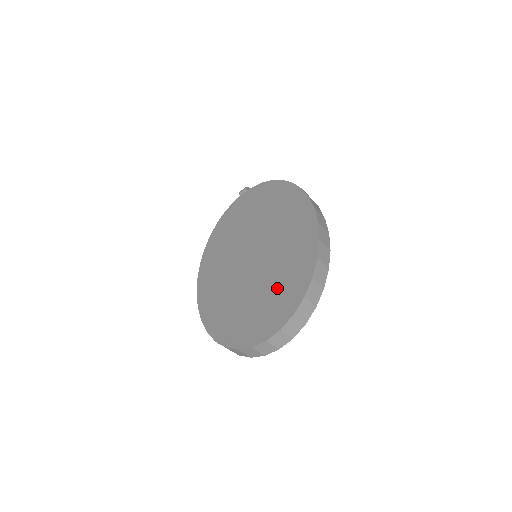
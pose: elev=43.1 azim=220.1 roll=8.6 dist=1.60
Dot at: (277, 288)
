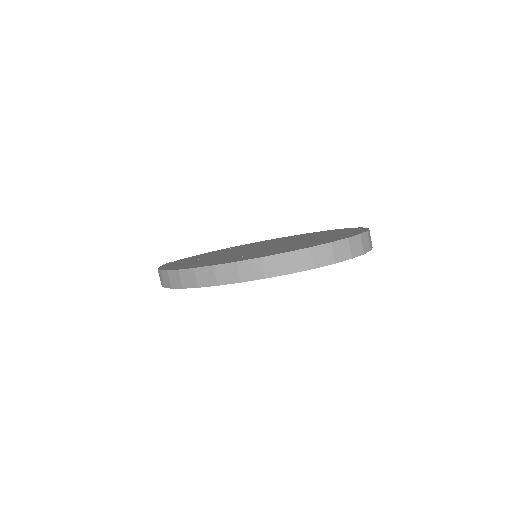
Dot at: (325, 235)
